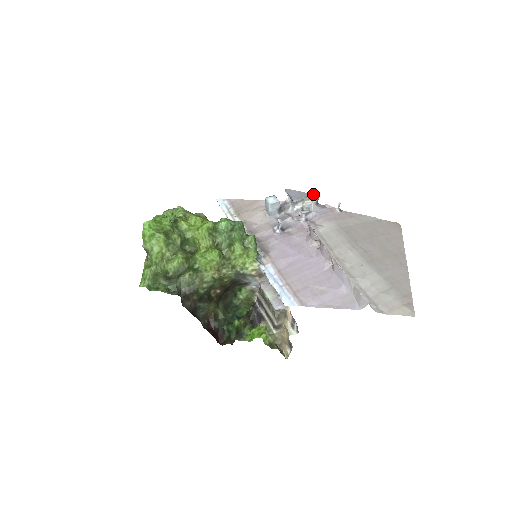
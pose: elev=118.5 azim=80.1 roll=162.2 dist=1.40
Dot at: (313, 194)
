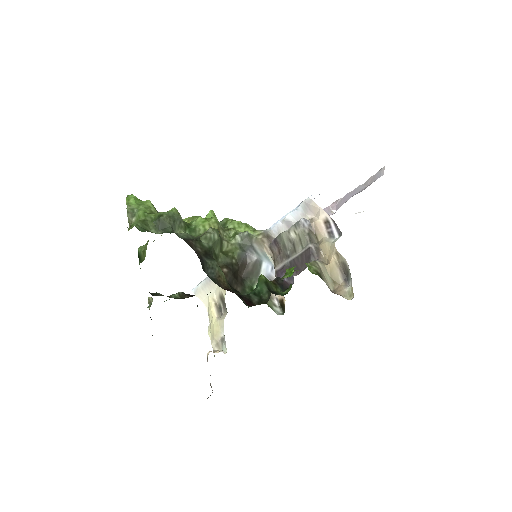
Dot at: occluded
